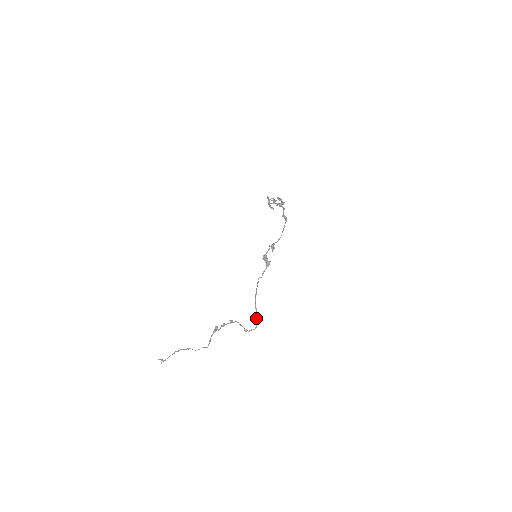
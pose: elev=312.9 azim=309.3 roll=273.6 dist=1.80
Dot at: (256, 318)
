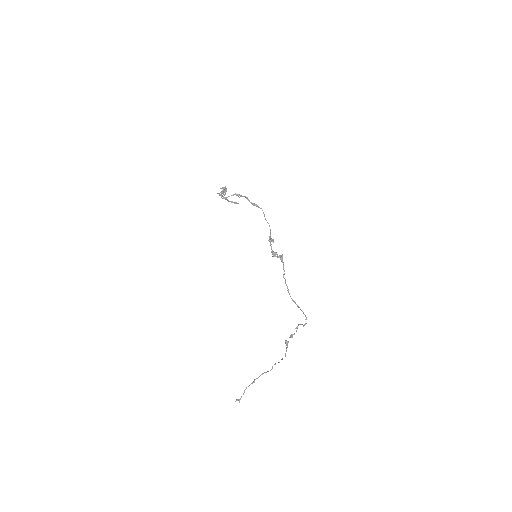
Dot at: (300, 309)
